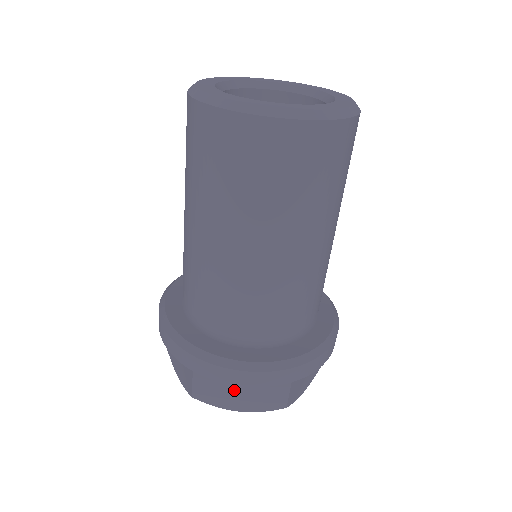
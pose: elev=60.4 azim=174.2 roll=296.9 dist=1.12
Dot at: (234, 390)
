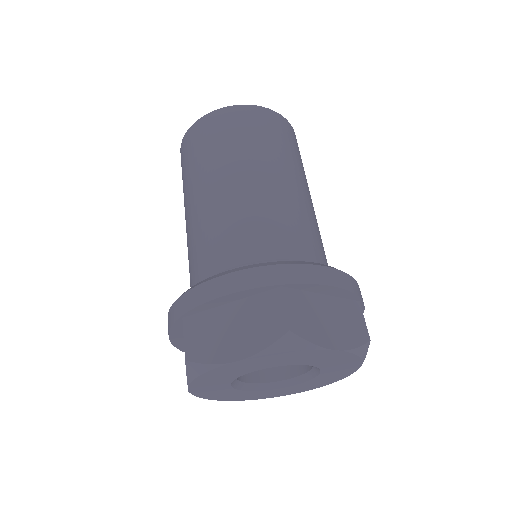
Dot at: (323, 317)
